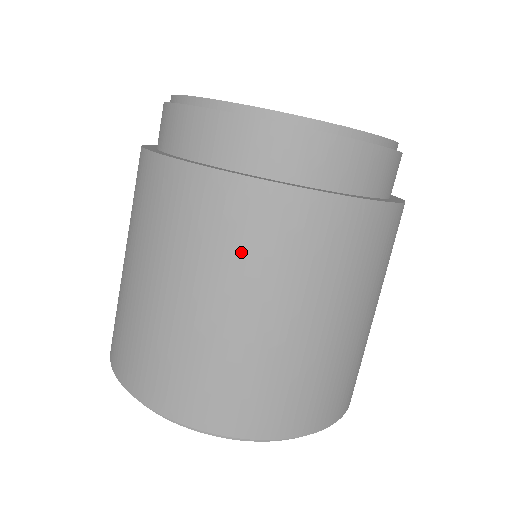
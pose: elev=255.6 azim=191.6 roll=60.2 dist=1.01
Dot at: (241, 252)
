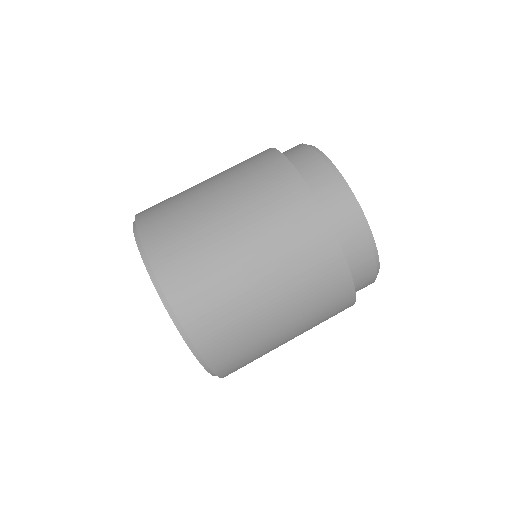
Dot at: (315, 303)
